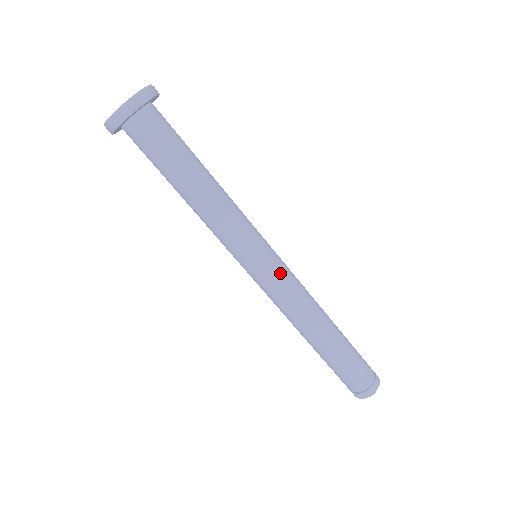
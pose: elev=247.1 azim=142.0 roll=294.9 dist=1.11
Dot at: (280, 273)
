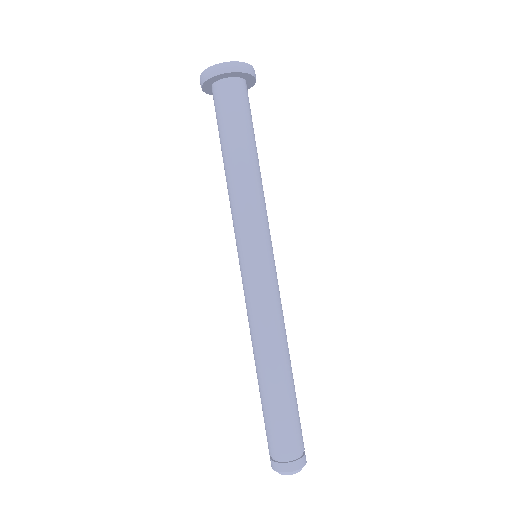
Dot at: (260, 281)
